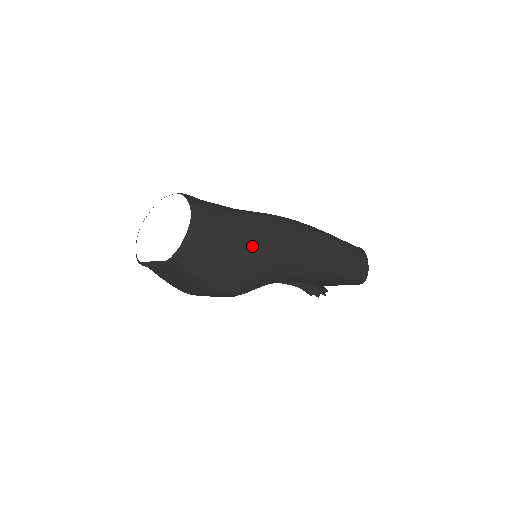
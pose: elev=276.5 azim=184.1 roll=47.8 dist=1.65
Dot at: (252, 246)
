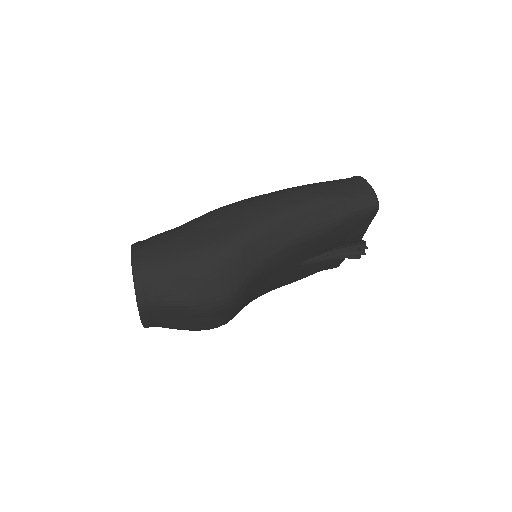
Dot at: (200, 246)
